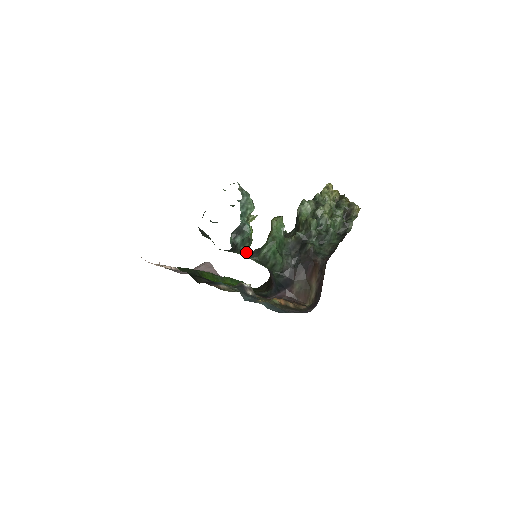
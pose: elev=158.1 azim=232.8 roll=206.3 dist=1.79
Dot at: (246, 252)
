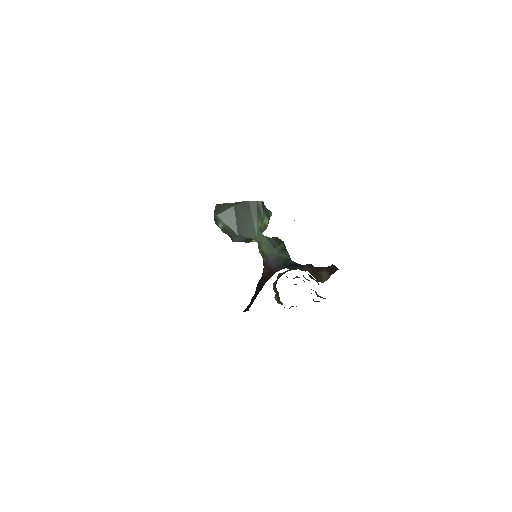
Dot at: (259, 232)
